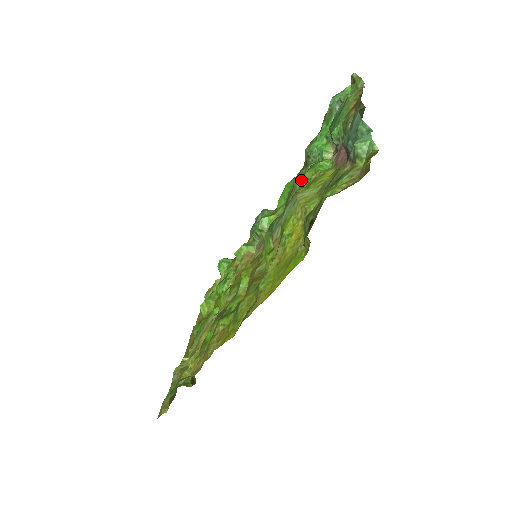
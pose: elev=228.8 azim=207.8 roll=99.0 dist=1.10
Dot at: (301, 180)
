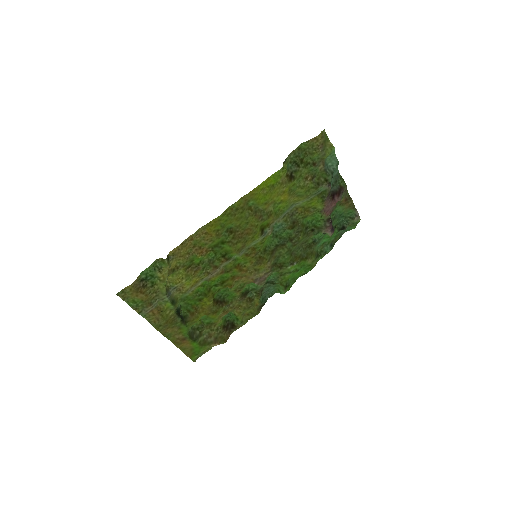
Dot at: (305, 238)
